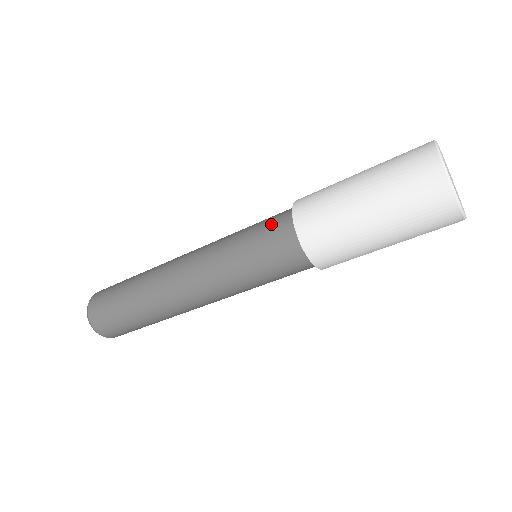
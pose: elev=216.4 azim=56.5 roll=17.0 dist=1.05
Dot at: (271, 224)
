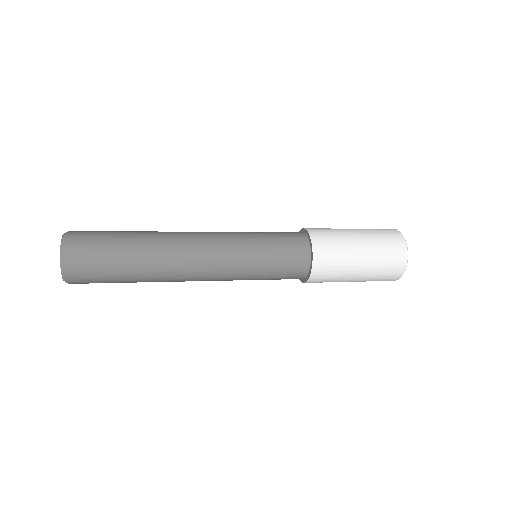
Dot at: (291, 268)
